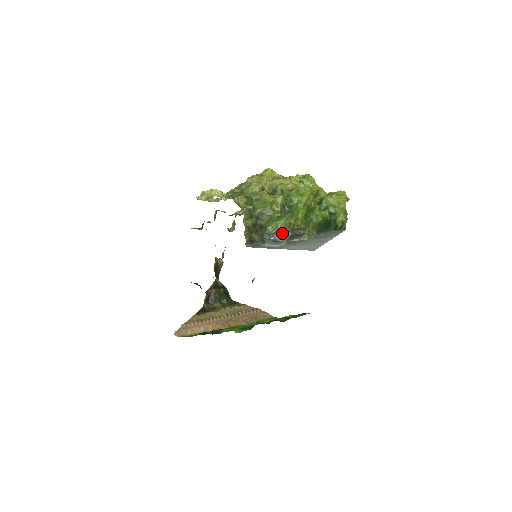
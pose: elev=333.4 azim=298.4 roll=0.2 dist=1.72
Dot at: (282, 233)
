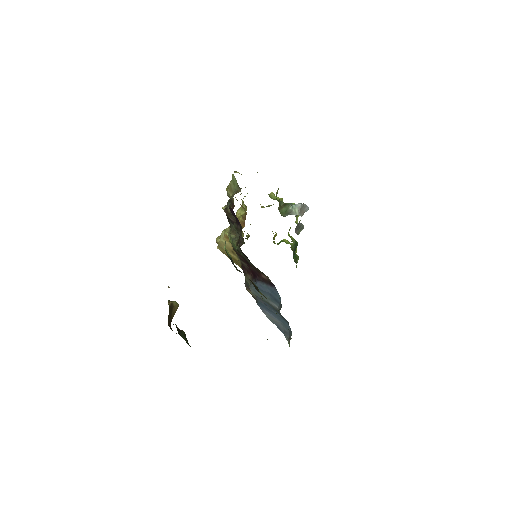
Dot at: occluded
